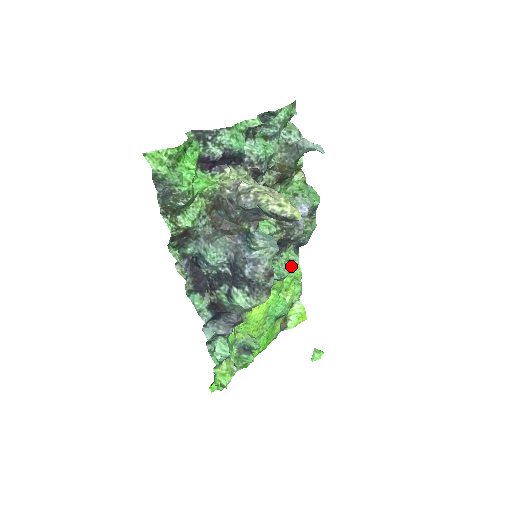
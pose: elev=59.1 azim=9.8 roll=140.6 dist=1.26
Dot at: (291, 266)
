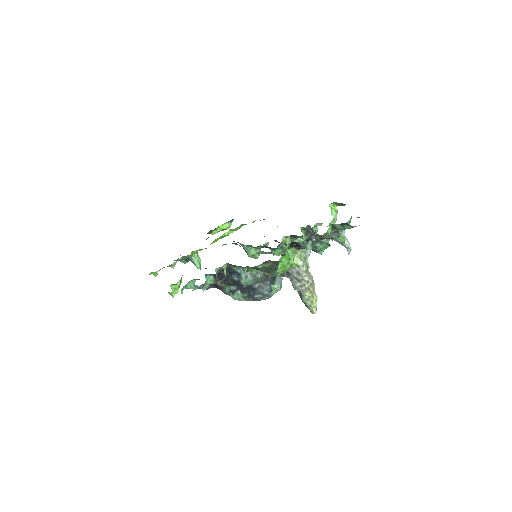
Dot at: occluded
